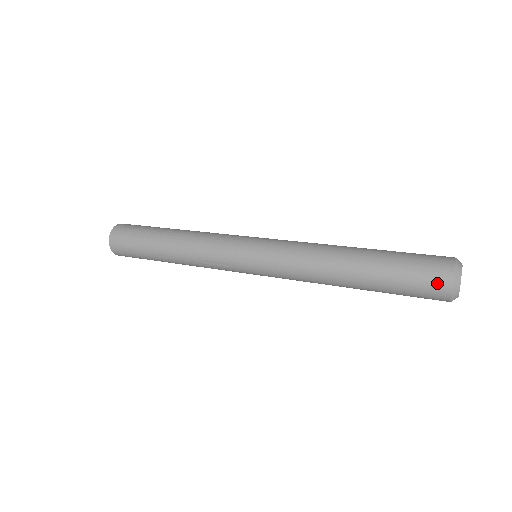
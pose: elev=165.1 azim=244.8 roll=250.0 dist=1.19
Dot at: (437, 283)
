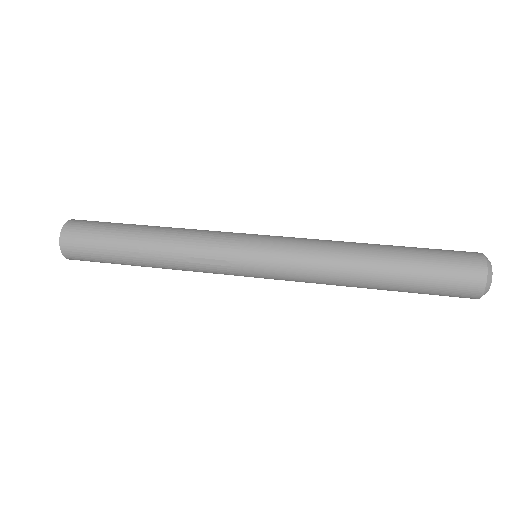
Dot at: (471, 274)
